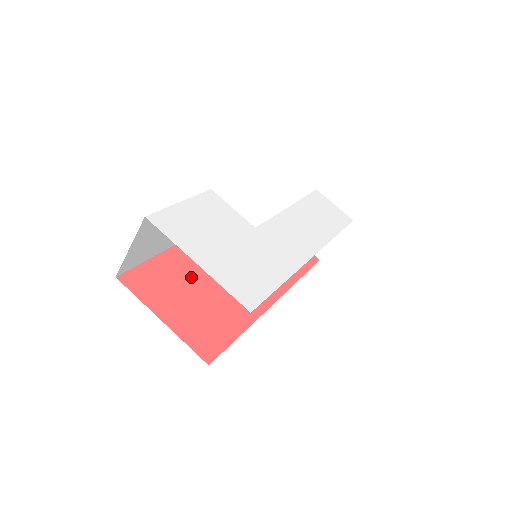
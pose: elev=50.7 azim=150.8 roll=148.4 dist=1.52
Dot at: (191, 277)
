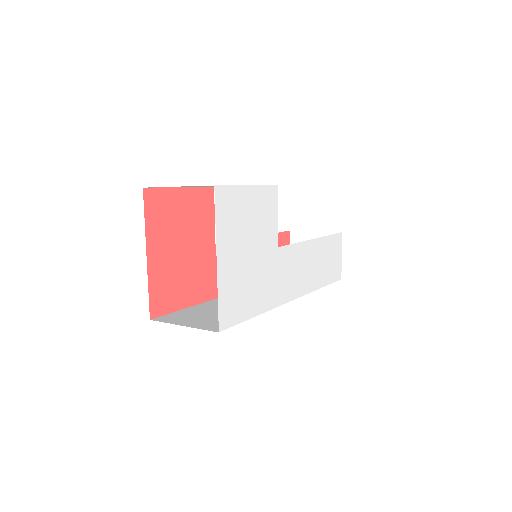
Dot at: (196, 228)
